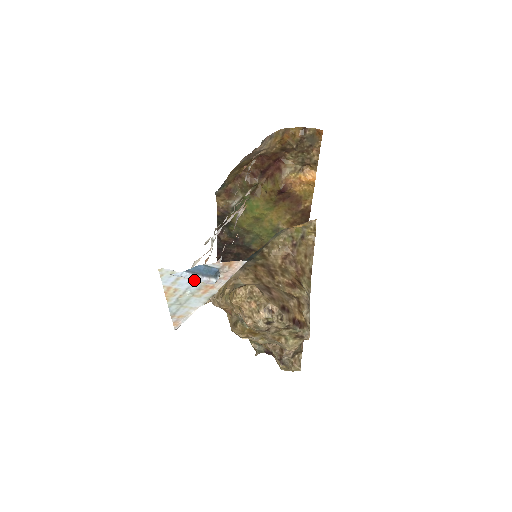
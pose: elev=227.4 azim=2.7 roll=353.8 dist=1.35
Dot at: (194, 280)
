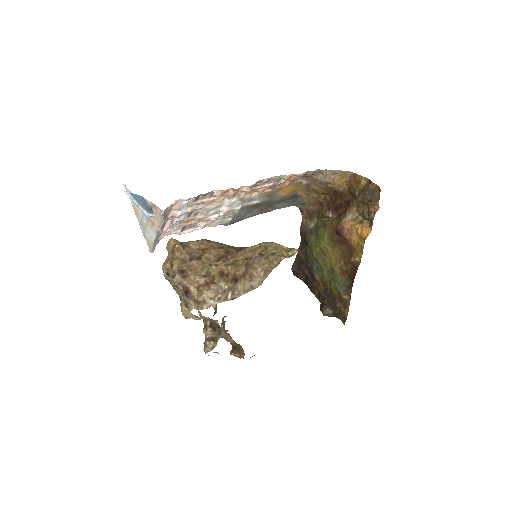
Dot at: (136, 205)
